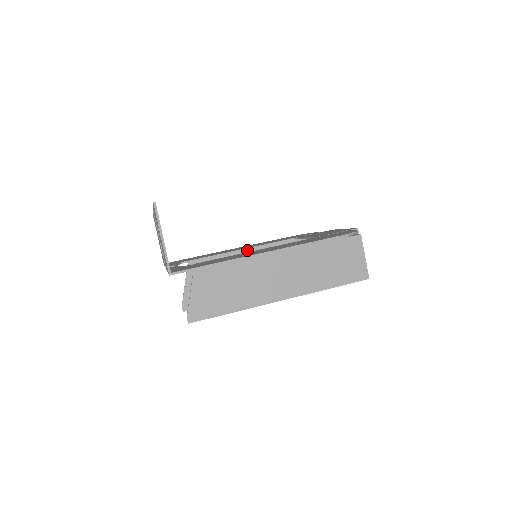
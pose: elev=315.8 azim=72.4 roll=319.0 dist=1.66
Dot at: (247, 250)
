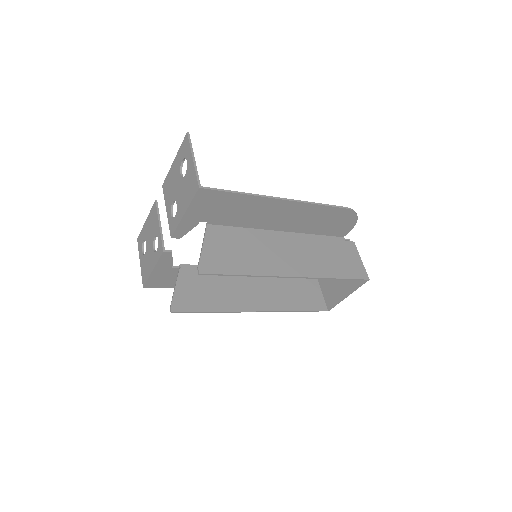
Dot at: occluded
